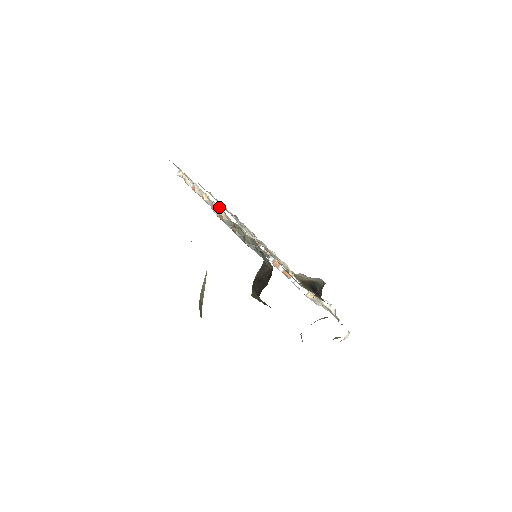
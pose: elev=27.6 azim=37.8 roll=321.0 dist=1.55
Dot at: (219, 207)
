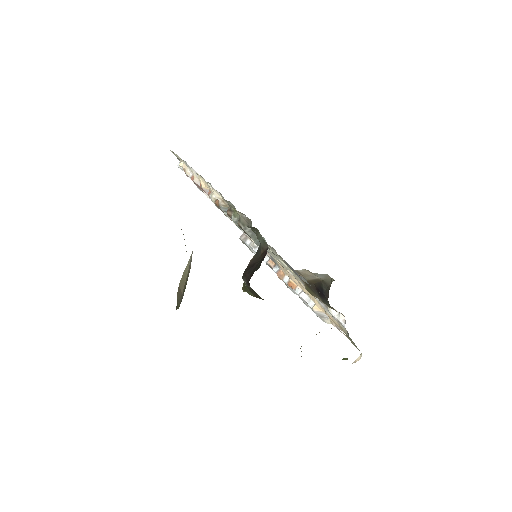
Dot at: occluded
